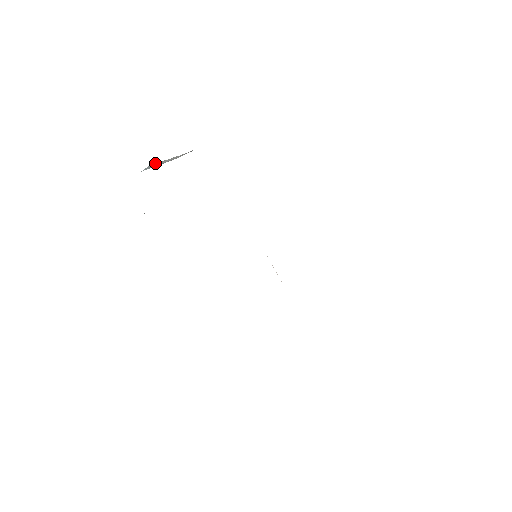
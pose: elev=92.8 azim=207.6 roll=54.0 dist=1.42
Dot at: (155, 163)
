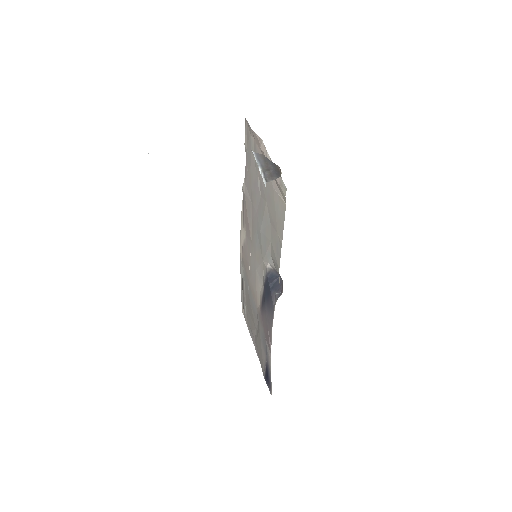
Dot at: (284, 184)
